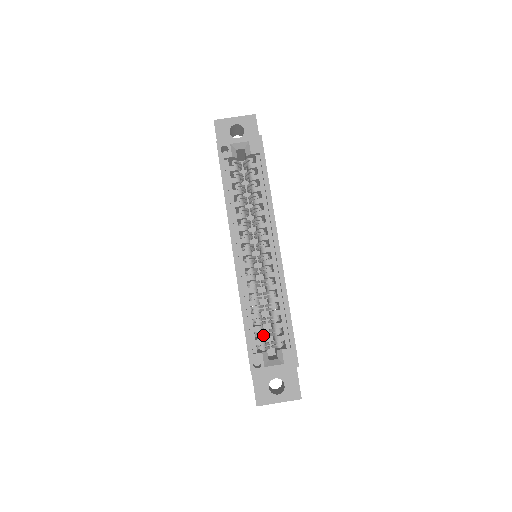
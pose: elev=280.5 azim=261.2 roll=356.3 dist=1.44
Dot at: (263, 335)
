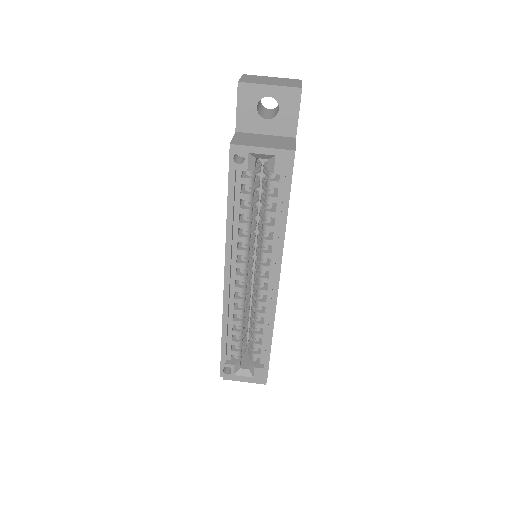
Dot at: (240, 347)
